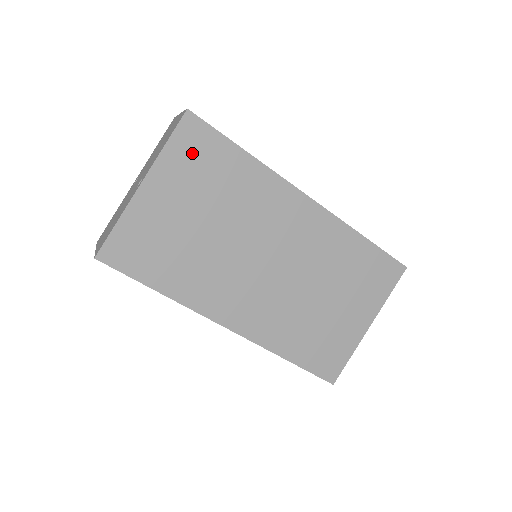
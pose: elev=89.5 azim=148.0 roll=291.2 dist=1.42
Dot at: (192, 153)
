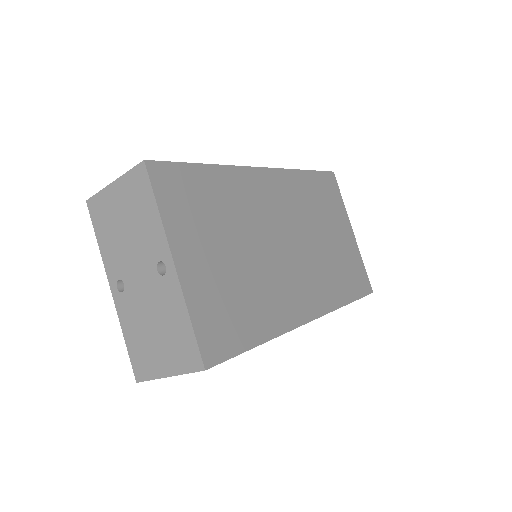
Dot at: (180, 199)
